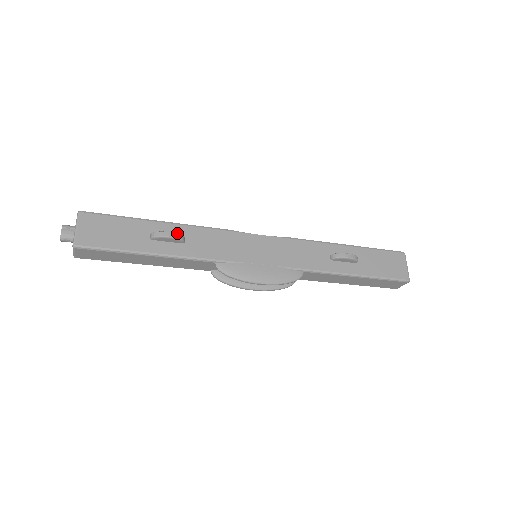
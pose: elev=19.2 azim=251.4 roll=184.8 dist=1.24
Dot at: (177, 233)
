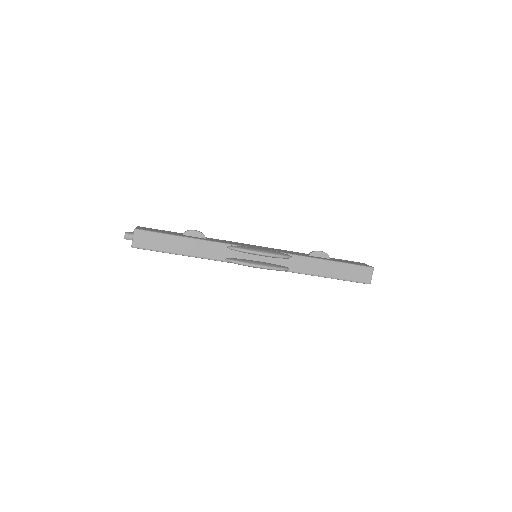
Dot at: occluded
